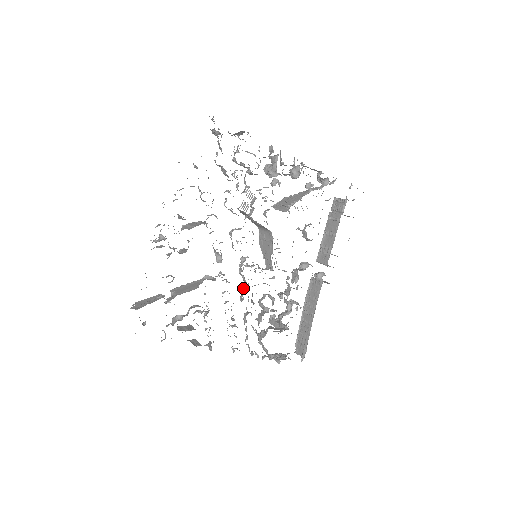
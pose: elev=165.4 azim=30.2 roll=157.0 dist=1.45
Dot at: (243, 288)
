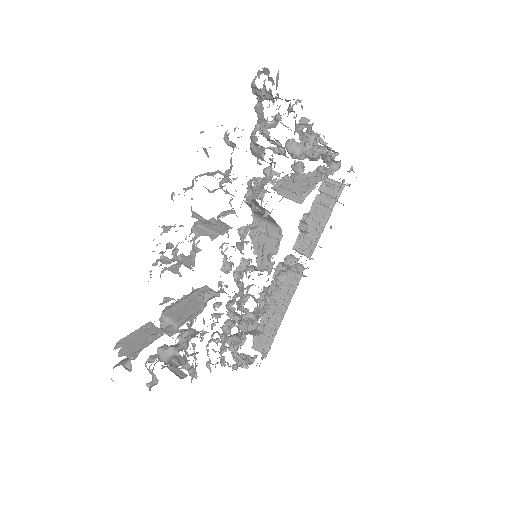
Dot at: (236, 296)
